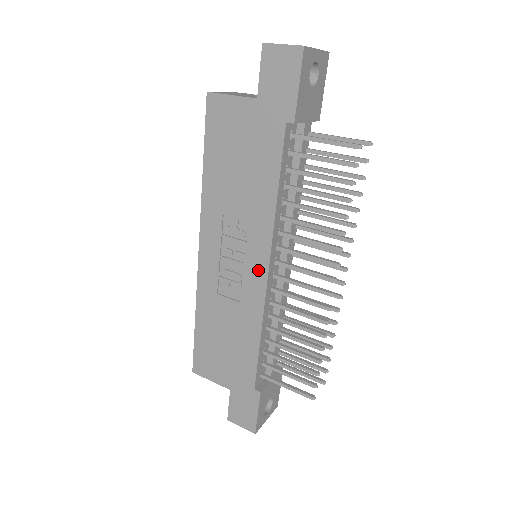
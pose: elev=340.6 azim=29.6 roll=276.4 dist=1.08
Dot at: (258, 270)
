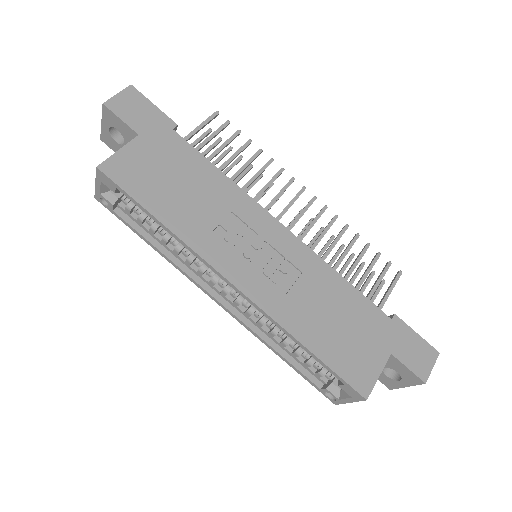
Dot at: (277, 233)
